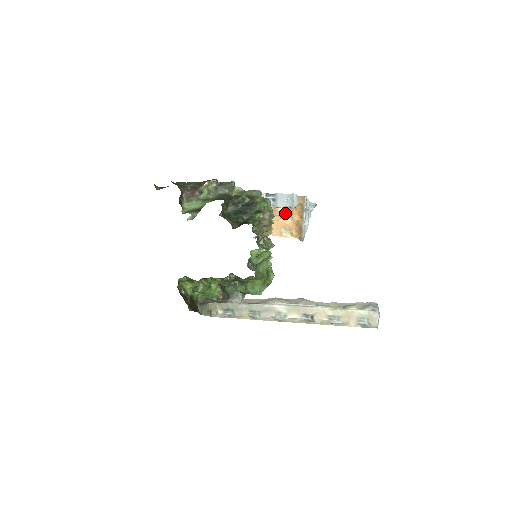
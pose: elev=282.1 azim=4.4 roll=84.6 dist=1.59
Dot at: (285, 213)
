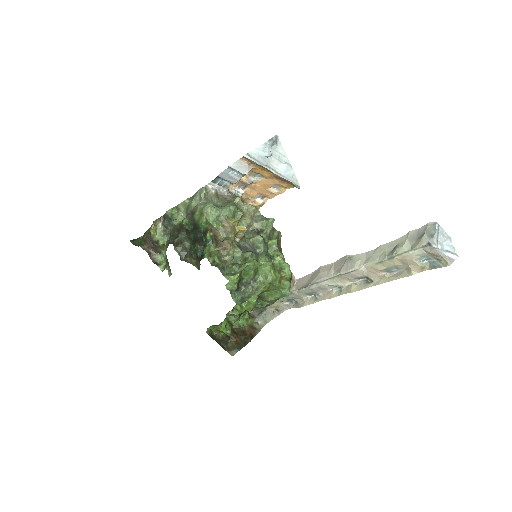
Dot at: (253, 177)
